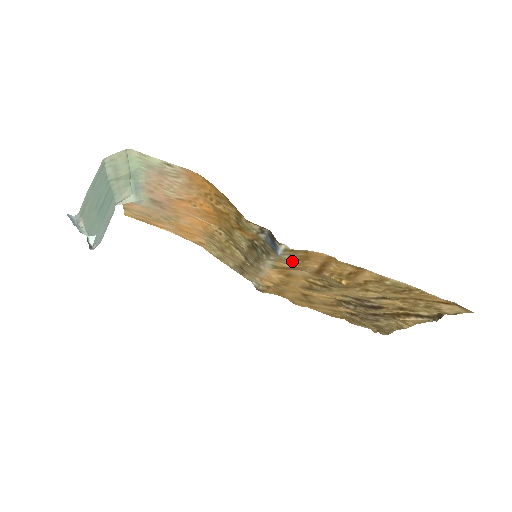
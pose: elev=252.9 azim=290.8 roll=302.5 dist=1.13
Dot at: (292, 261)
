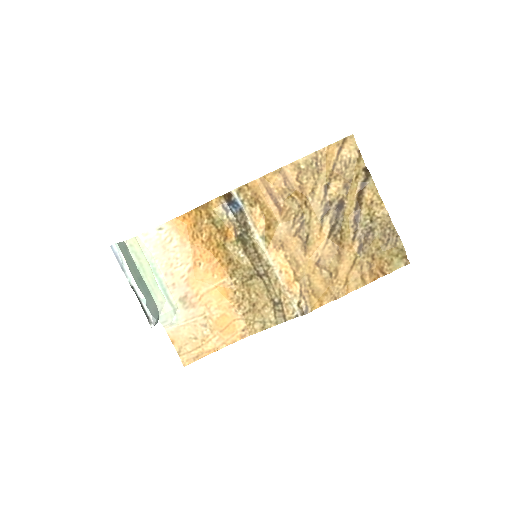
Dot at: (255, 207)
